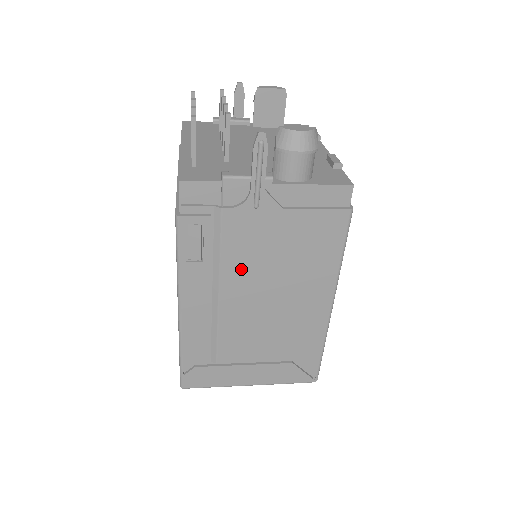
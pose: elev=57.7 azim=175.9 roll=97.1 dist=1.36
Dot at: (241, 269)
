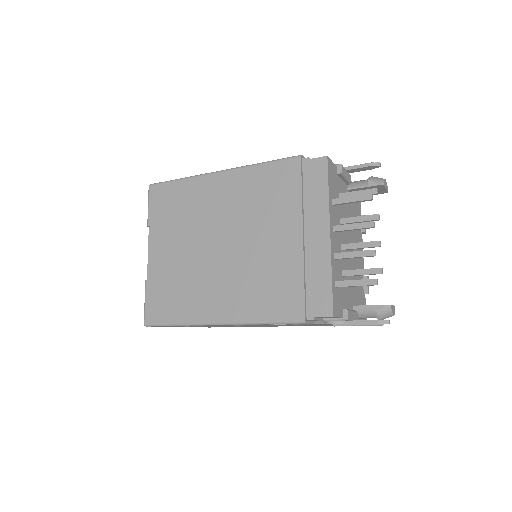
Dot at: occluded
